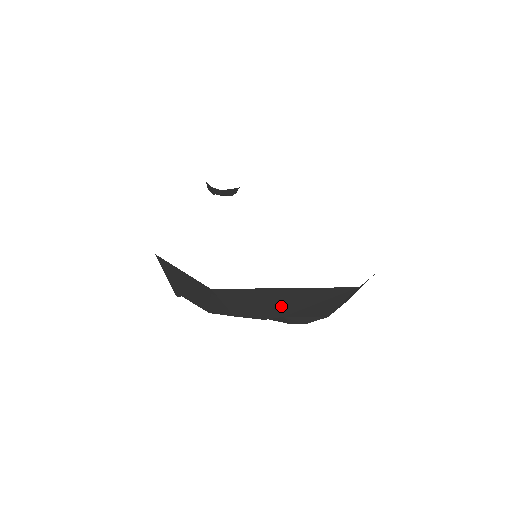
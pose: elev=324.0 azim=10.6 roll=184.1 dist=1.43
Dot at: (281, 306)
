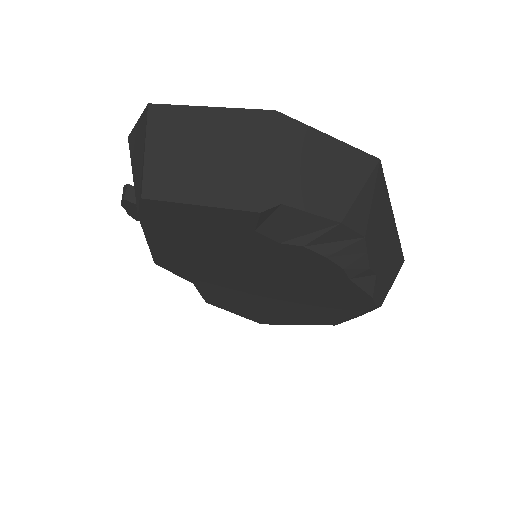
Dot at: (382, 250)
